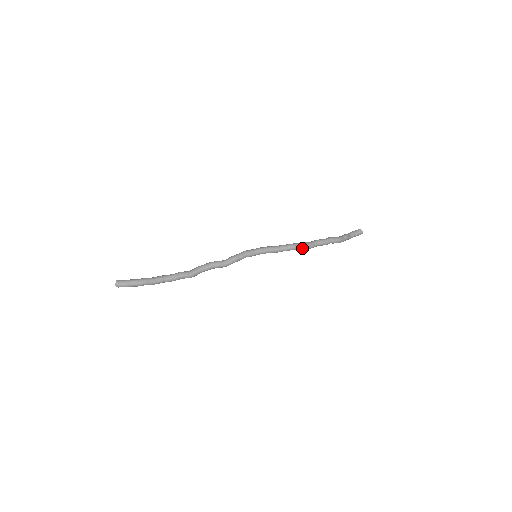
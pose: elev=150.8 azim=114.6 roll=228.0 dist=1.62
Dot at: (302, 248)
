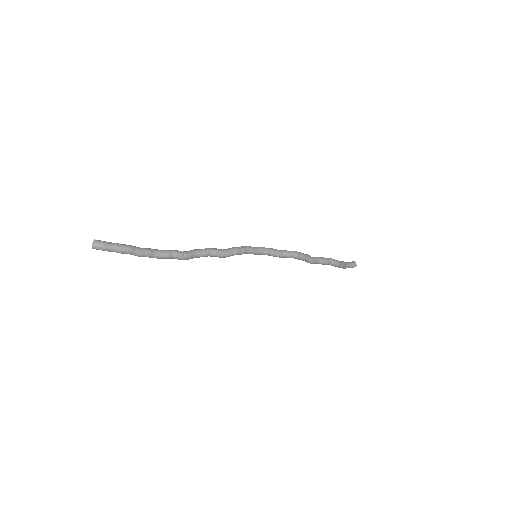
Dot at: (304, 259)
